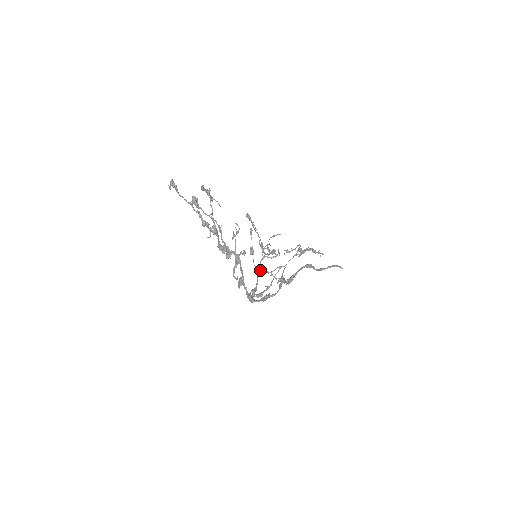
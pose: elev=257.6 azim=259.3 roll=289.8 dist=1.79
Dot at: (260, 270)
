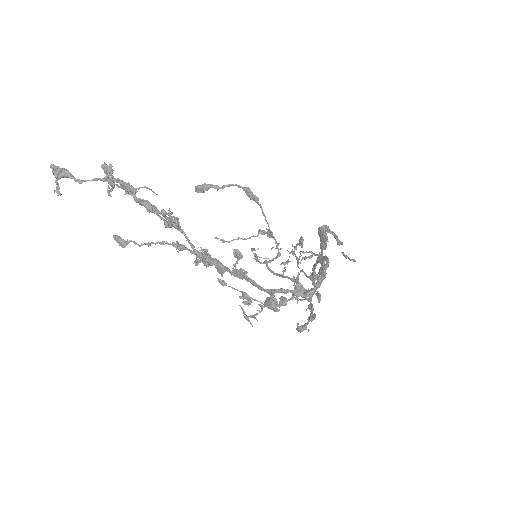
Dot at: occluded
